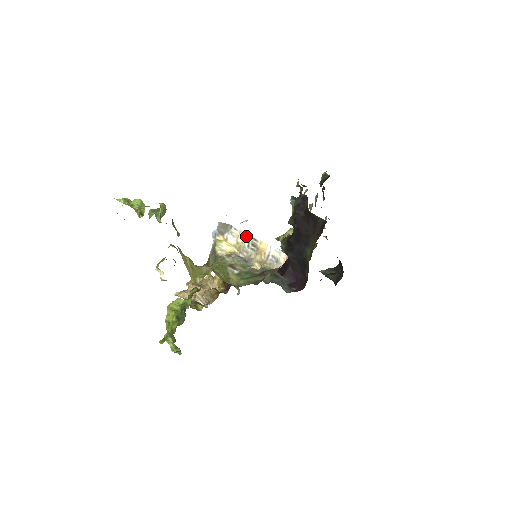
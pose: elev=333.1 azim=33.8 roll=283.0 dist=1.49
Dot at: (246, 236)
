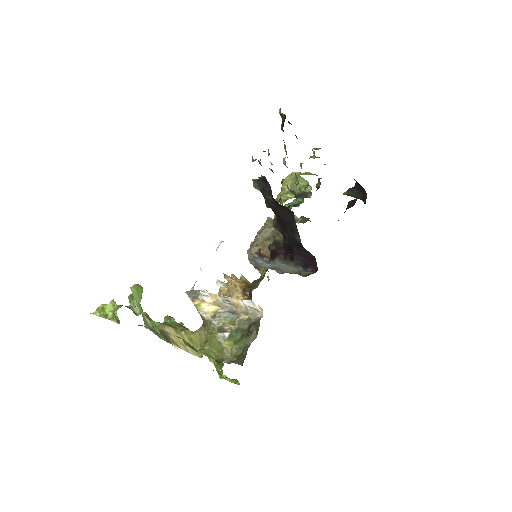
Dot at: (216, 296)
